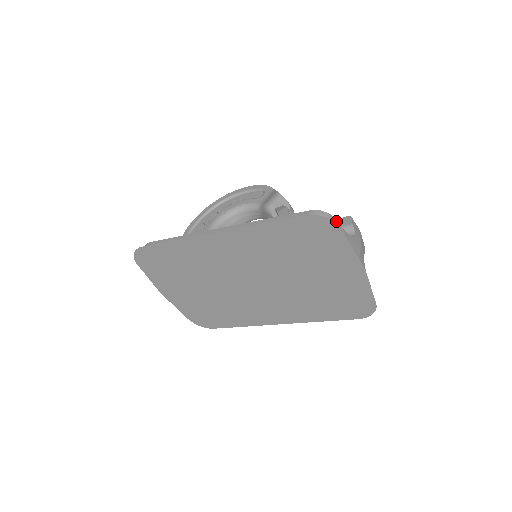
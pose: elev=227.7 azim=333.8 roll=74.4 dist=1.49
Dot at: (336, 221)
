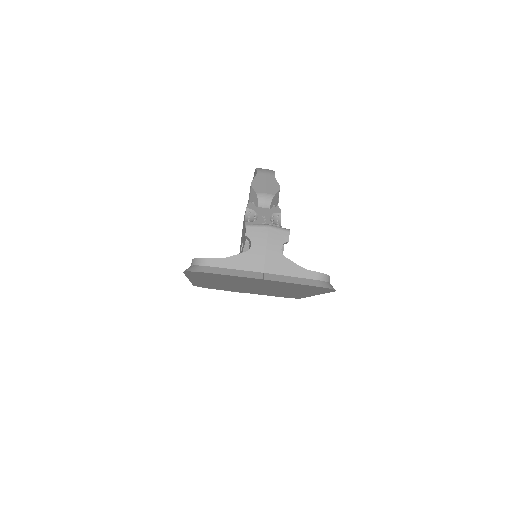
Dot at: (209, 260)
